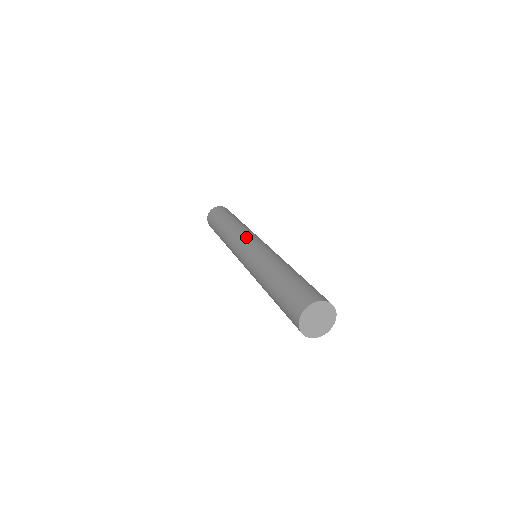
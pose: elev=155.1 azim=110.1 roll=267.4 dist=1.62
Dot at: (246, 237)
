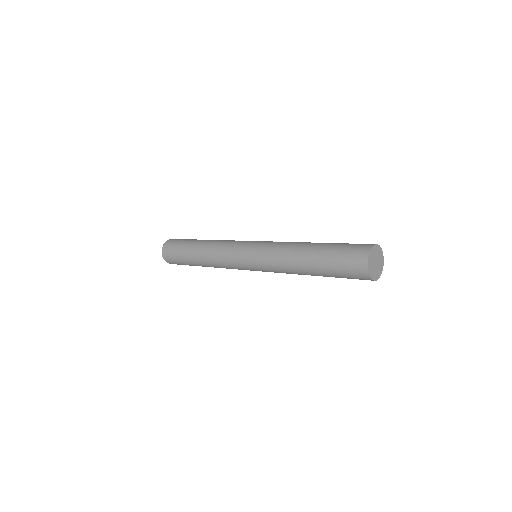
Dot at: occluded
